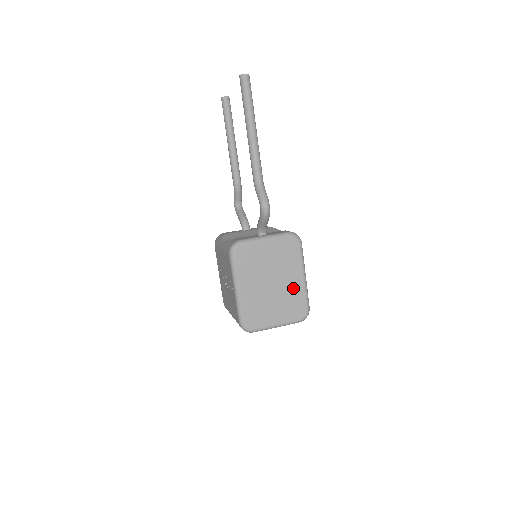
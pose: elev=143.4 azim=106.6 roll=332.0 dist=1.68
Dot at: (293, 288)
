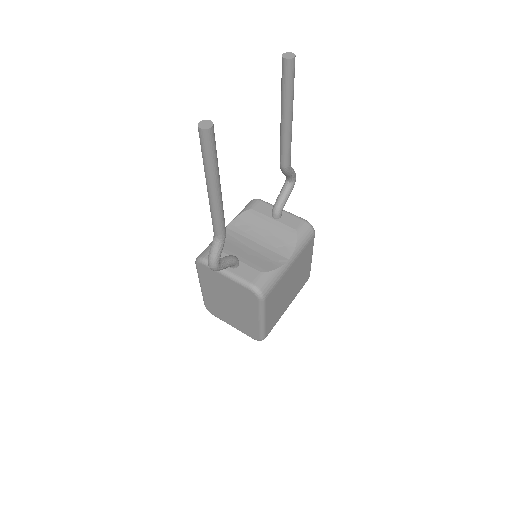
Dot at: (249, 319)
